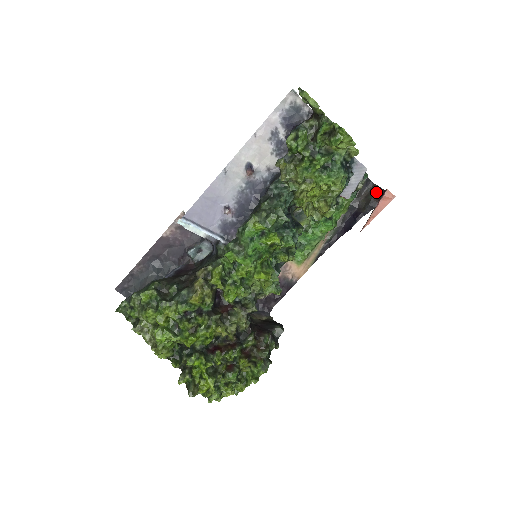
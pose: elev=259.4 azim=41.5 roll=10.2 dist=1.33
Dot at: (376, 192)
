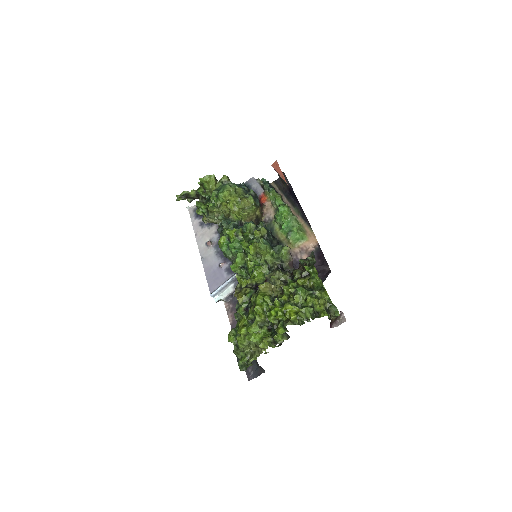
Dot at: occluded
